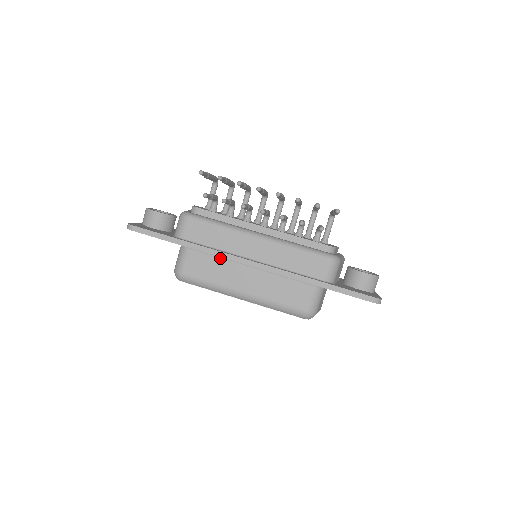
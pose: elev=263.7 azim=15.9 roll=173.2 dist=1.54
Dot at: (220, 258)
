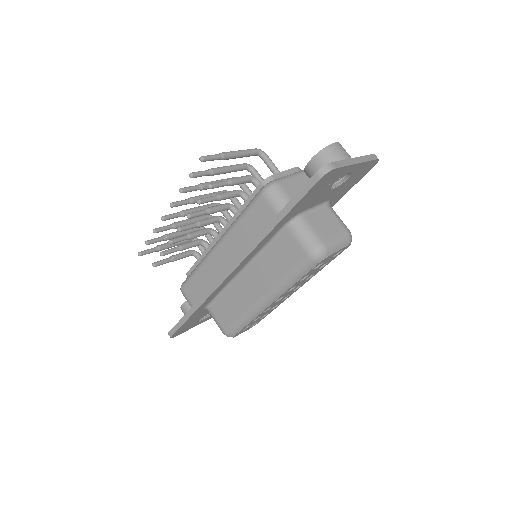
Dot at: (226, 291)
